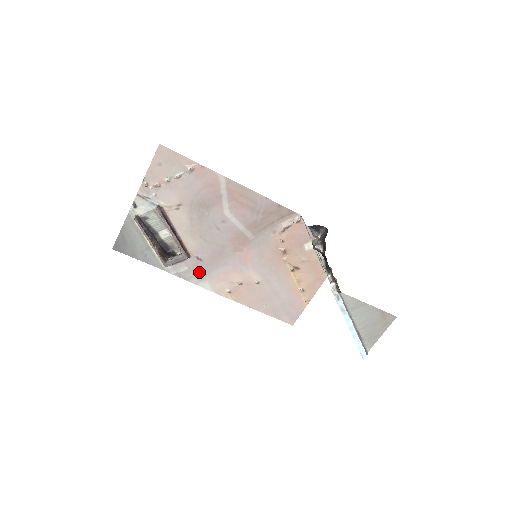
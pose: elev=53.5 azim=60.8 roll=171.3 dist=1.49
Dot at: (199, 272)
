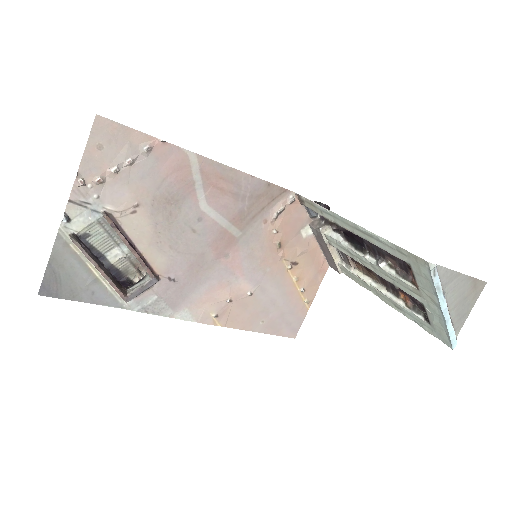
Dot at: (173, 299)
